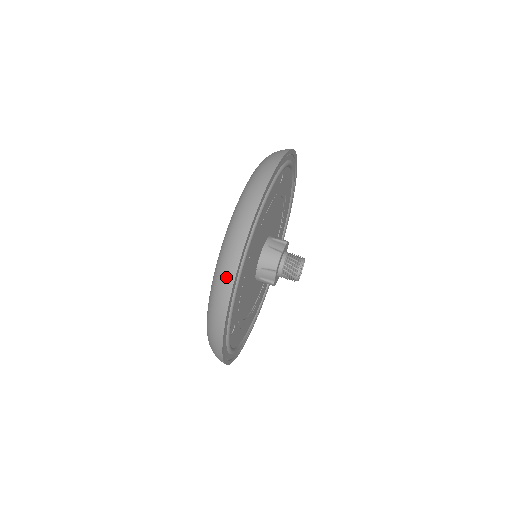
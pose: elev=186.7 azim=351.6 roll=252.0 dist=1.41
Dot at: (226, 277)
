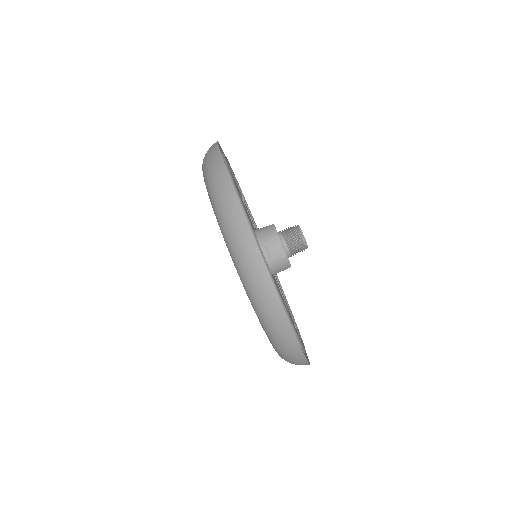
Dot at: (299, 363)
